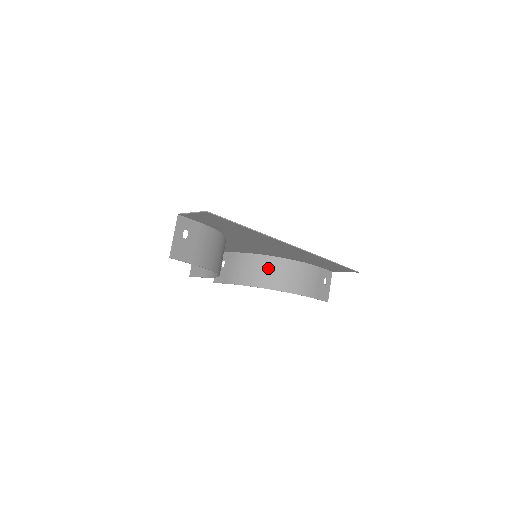
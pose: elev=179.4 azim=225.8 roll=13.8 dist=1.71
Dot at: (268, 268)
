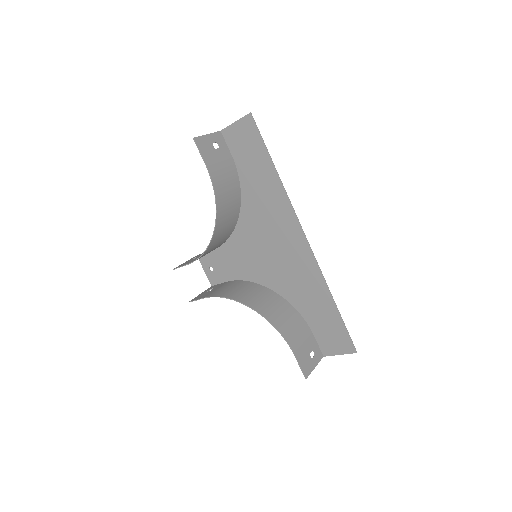
Dot at: (258, 293)
